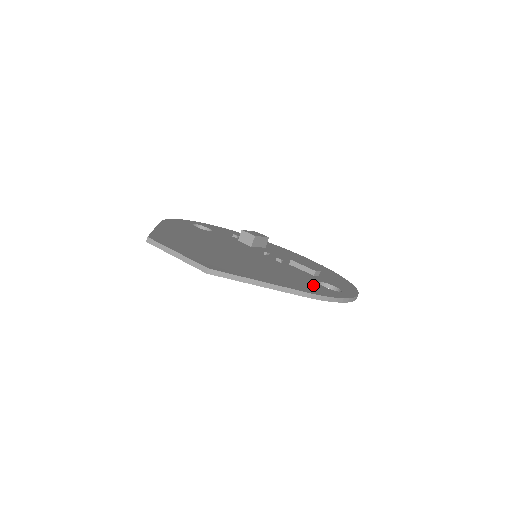
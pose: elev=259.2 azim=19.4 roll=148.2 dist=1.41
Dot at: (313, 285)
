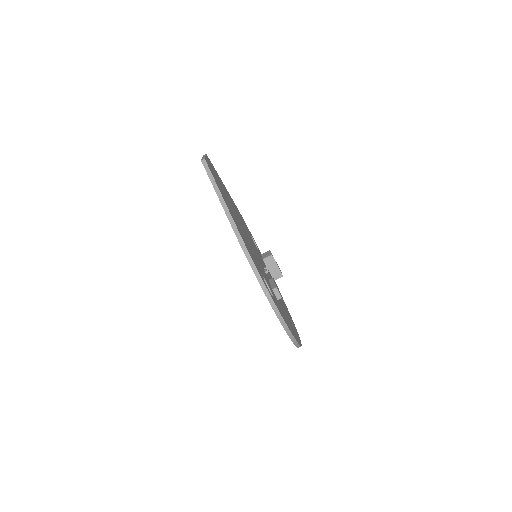
Dot at: occluded
